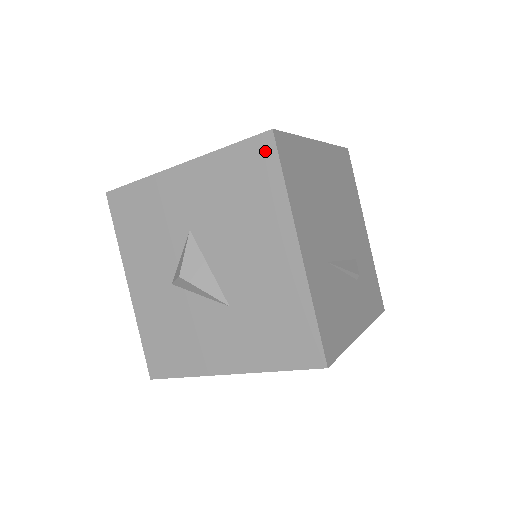
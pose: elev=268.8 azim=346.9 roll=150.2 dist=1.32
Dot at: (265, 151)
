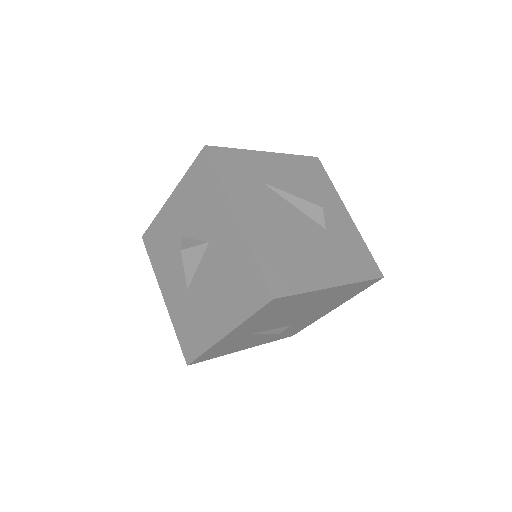
Dot at: (261, 296)
